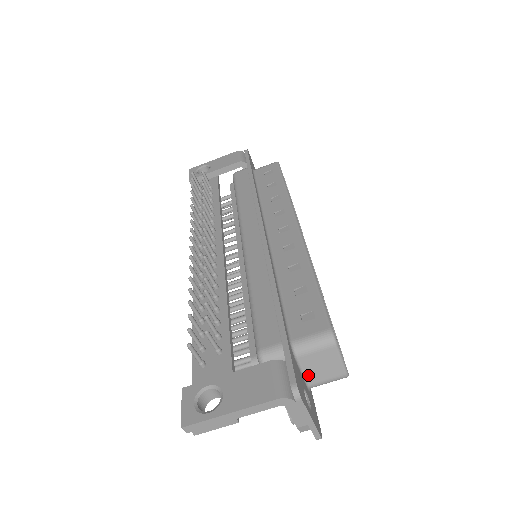
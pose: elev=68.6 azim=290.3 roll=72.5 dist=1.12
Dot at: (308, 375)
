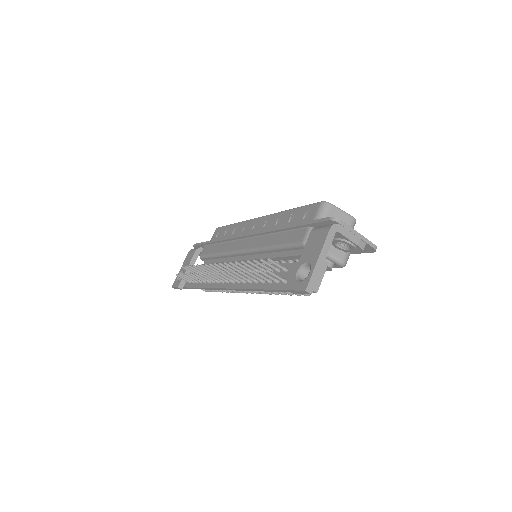
Dot at: occluded
